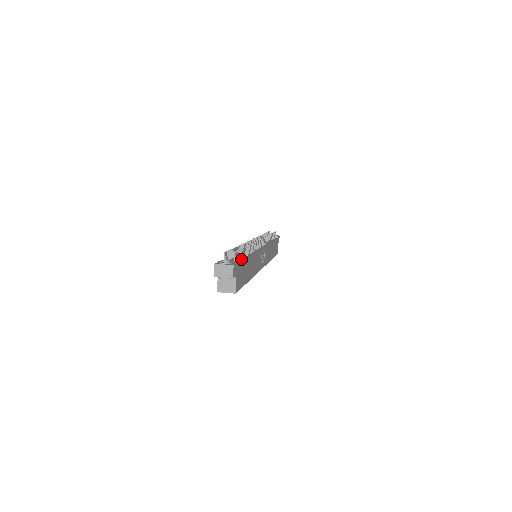
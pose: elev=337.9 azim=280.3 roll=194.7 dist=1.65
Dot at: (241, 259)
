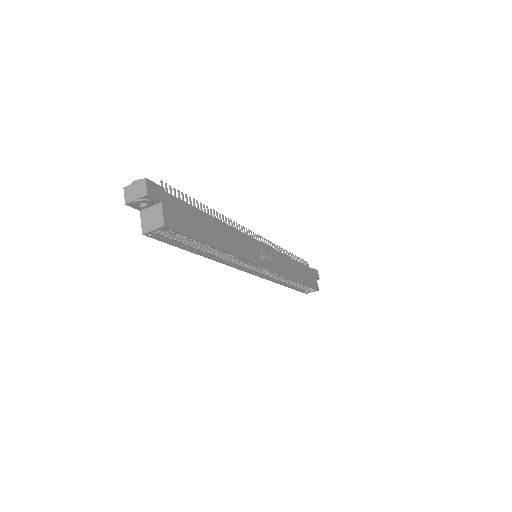
Dot at: occluded
